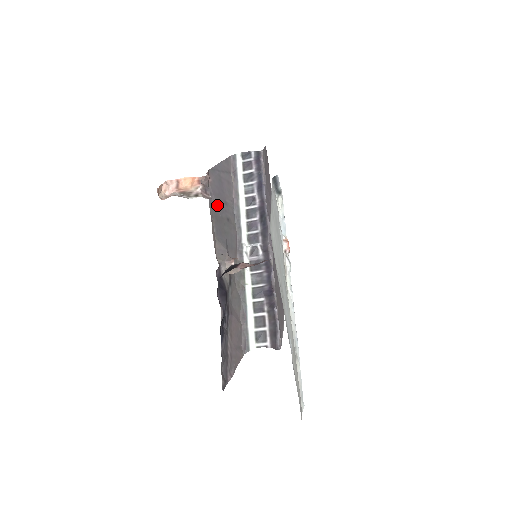
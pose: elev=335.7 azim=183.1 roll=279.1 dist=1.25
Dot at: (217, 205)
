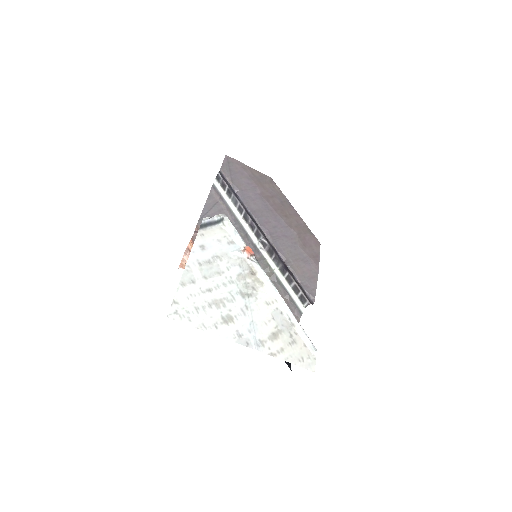
Dot at: occluded
